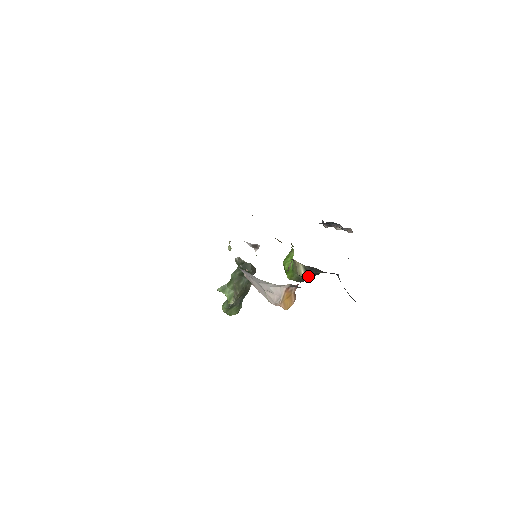
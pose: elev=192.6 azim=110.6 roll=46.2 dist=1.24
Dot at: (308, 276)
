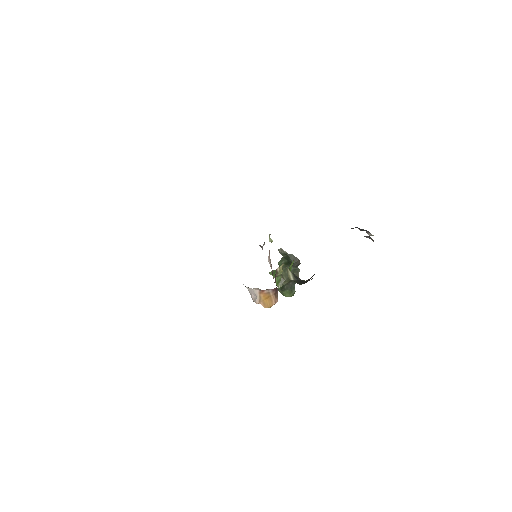
Dot at: (299, 281)
